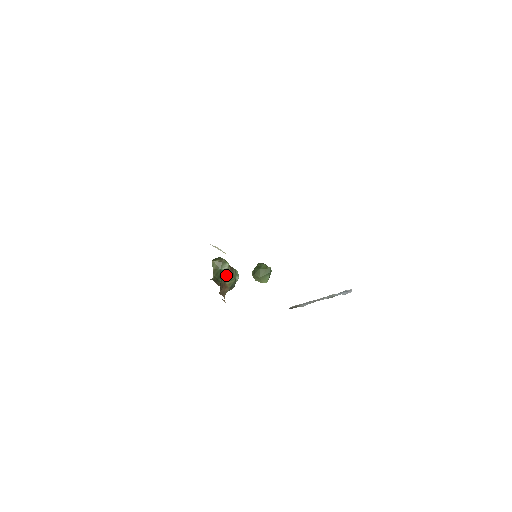
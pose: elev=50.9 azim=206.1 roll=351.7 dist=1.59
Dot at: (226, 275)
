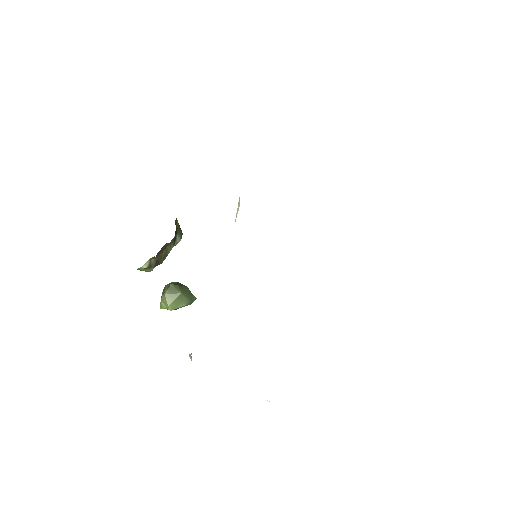
Dot at: (171, 245)
